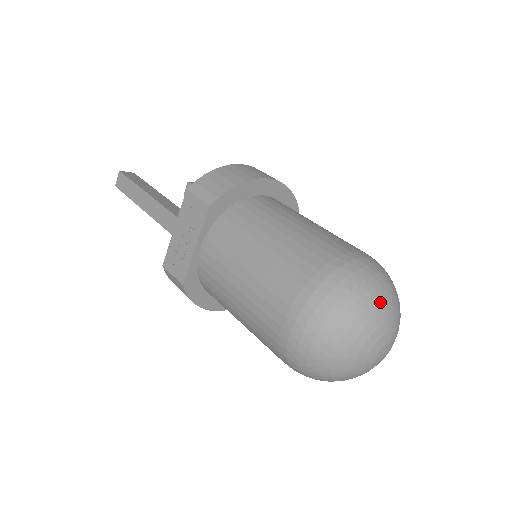
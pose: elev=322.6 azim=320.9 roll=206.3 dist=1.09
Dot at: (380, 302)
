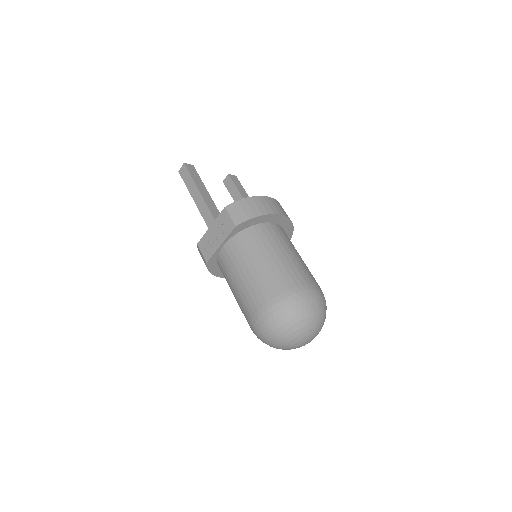
Dot at: (311, 319)
